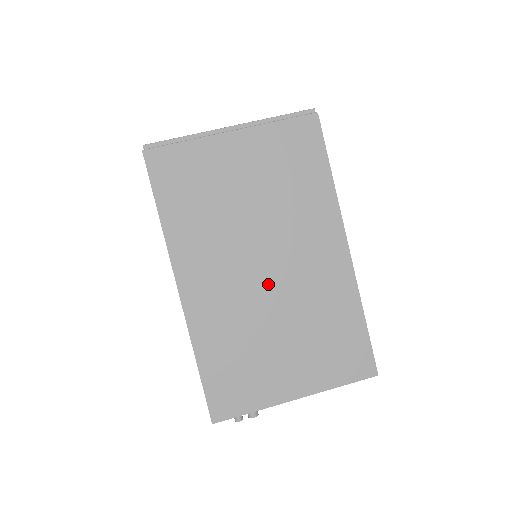
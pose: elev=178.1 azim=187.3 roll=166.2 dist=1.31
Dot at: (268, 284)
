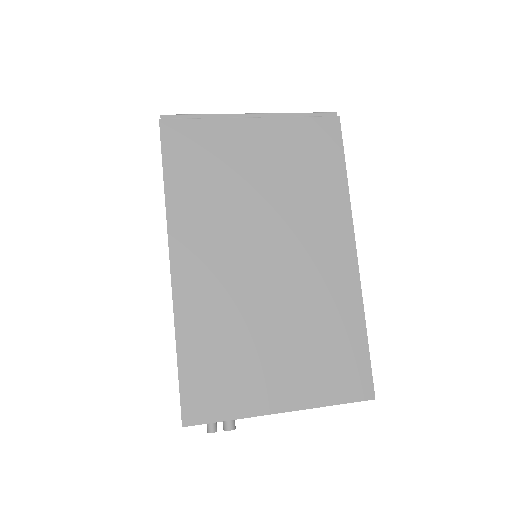
Dot at: (268, 277)
